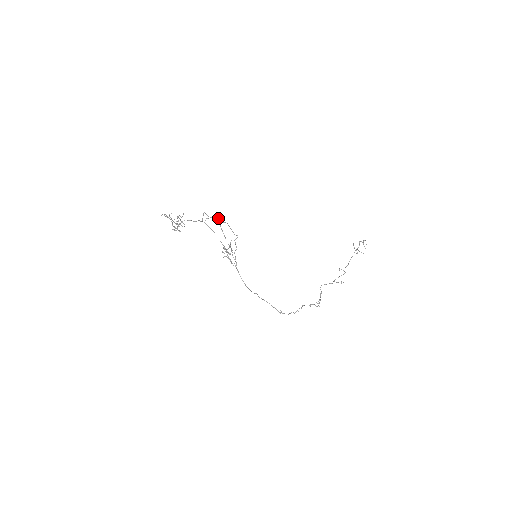
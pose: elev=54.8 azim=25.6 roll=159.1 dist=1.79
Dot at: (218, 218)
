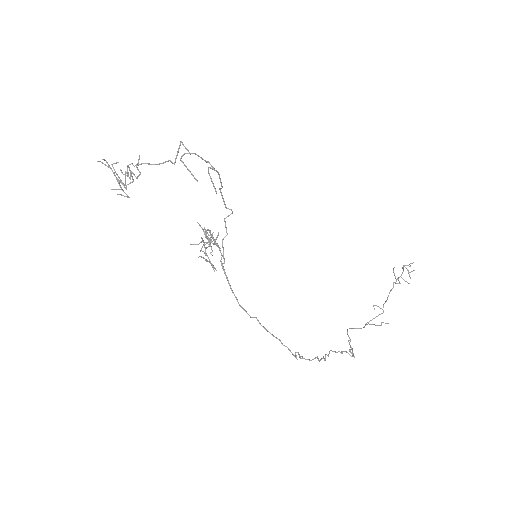
Dot at: occluded
